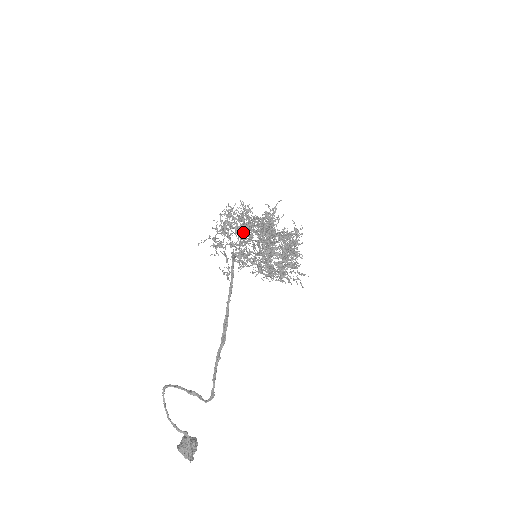
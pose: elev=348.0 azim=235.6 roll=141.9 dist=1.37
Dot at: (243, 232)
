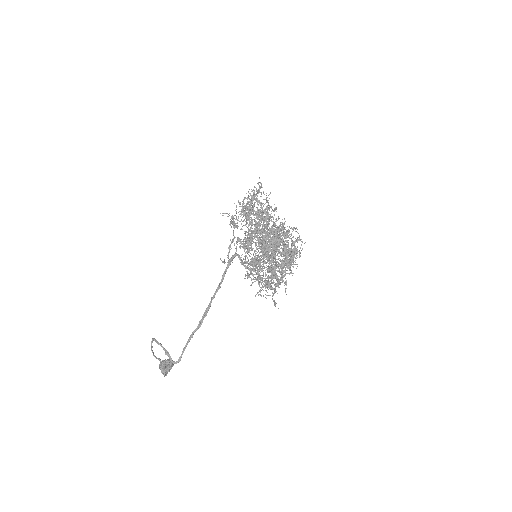
Dot at: (250, 235)
